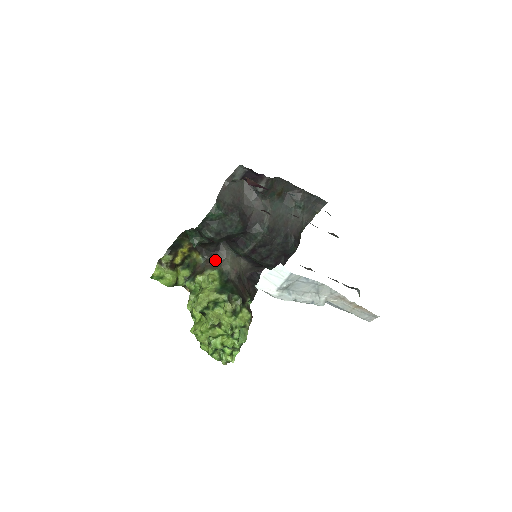
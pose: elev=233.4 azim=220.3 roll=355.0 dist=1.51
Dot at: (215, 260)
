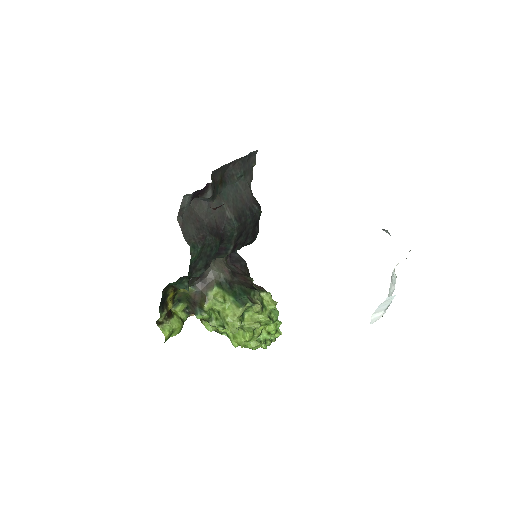
Dot at: (204, 279)
